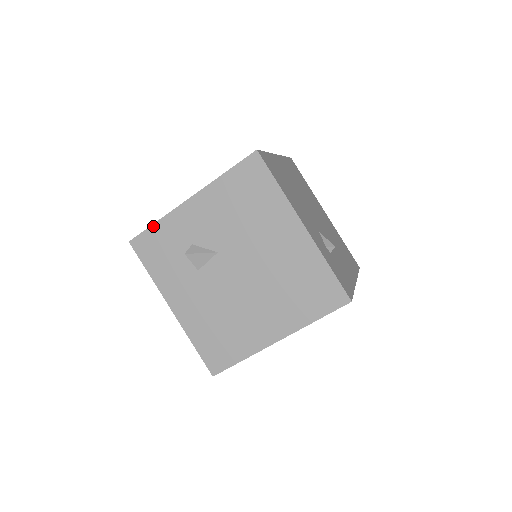
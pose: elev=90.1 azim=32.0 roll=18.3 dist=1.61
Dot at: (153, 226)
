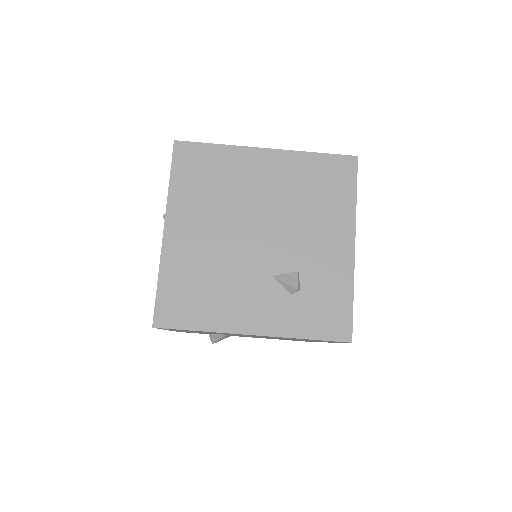
Dot at: (176, 331)
